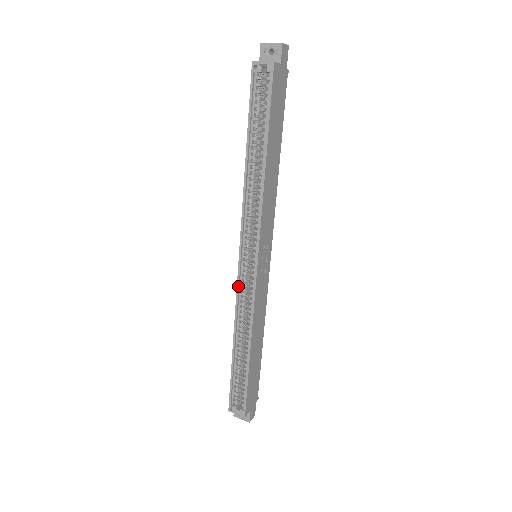
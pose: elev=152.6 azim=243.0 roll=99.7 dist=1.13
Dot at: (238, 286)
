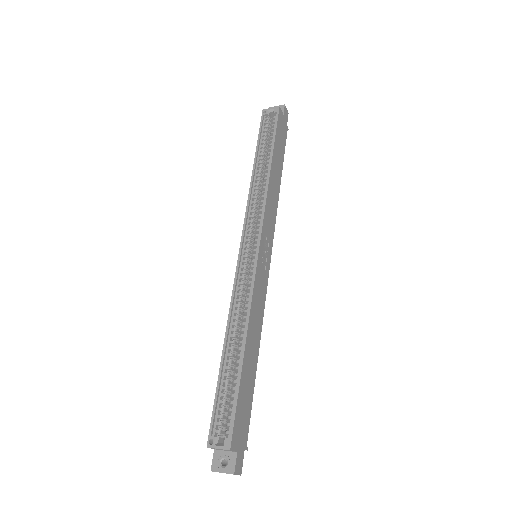
Dot at: (237, 274)
